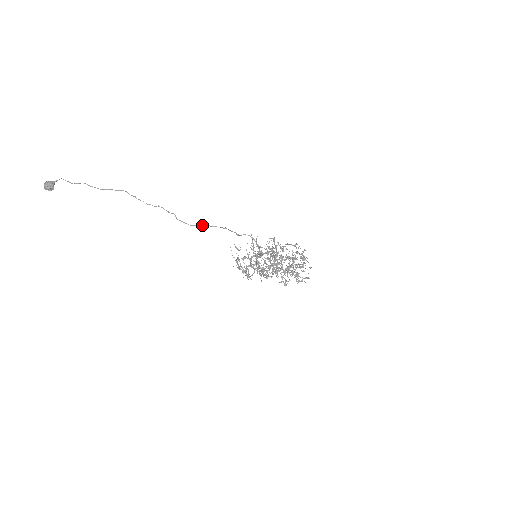
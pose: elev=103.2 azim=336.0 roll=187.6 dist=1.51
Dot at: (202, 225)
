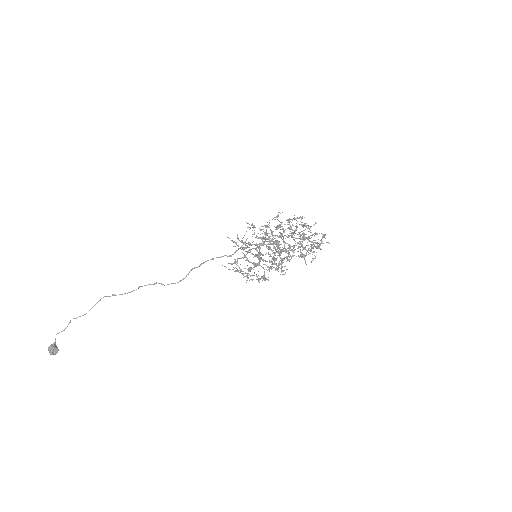
Dot at: (189, 272)
